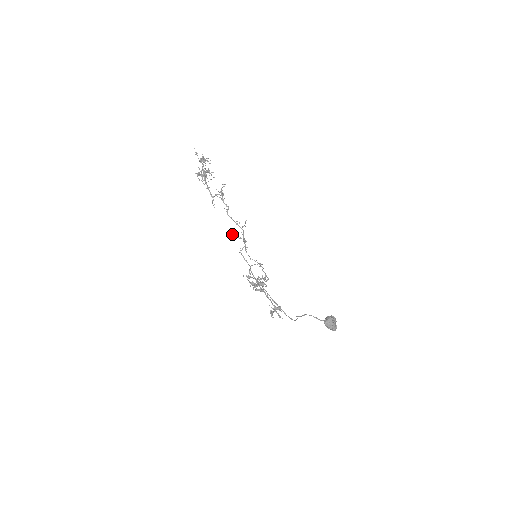
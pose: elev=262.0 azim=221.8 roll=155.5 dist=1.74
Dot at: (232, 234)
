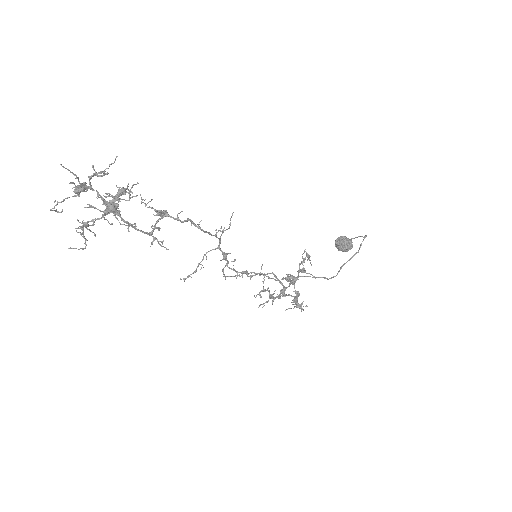
Dot at: occluded
